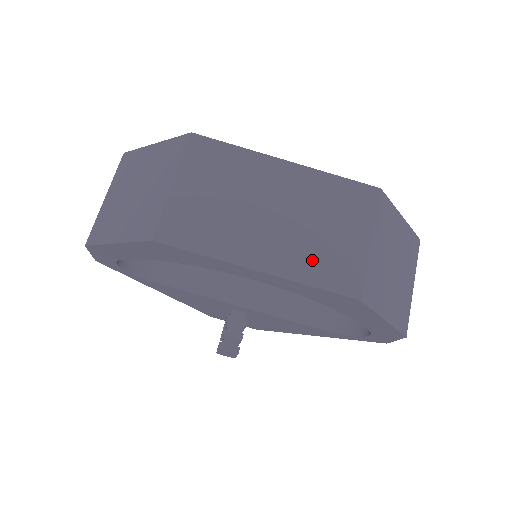
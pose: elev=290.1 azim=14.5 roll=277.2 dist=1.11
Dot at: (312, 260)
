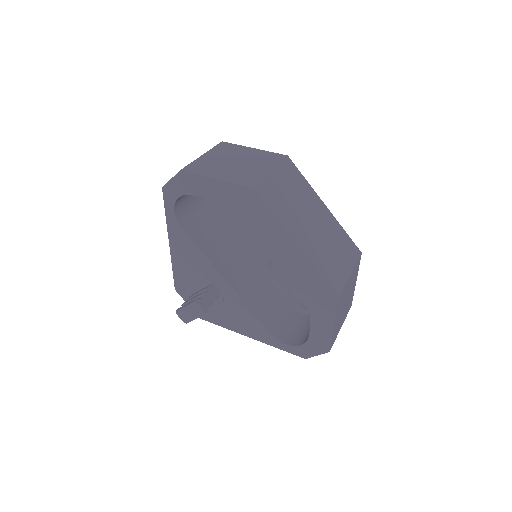
Dot at: (323, 260)
